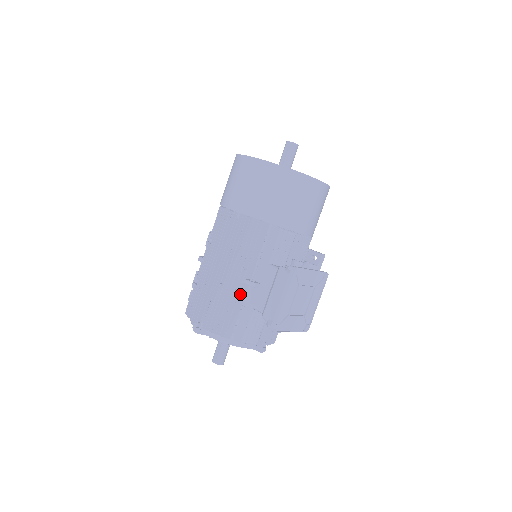
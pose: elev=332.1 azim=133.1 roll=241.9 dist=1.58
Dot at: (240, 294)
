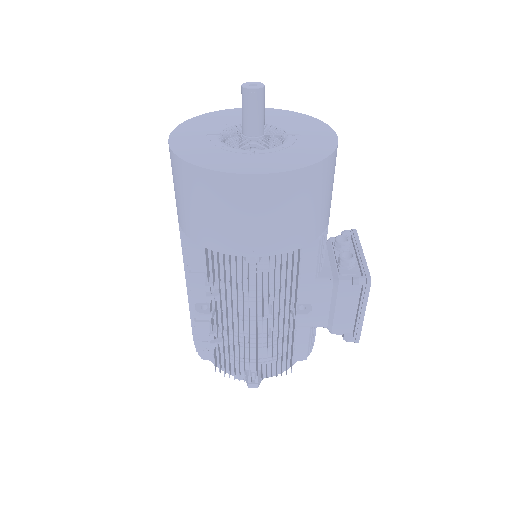
Dot at: (294, 329)
